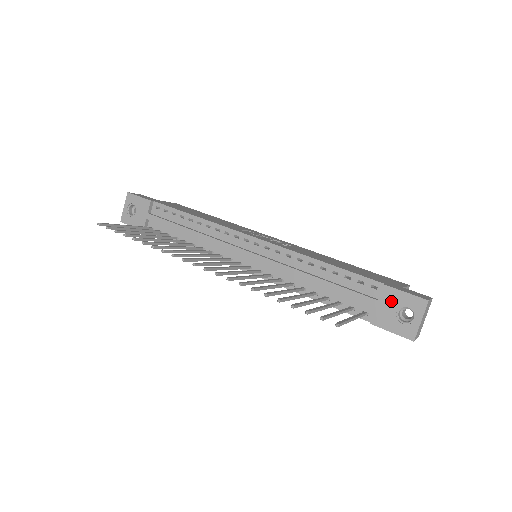
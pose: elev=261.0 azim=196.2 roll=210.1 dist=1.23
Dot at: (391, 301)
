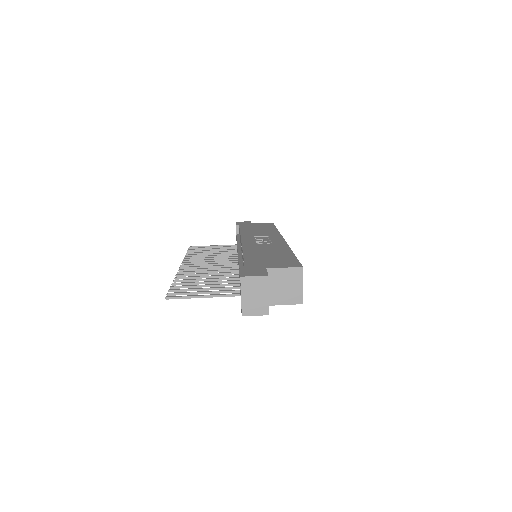
Dot at: occluded
